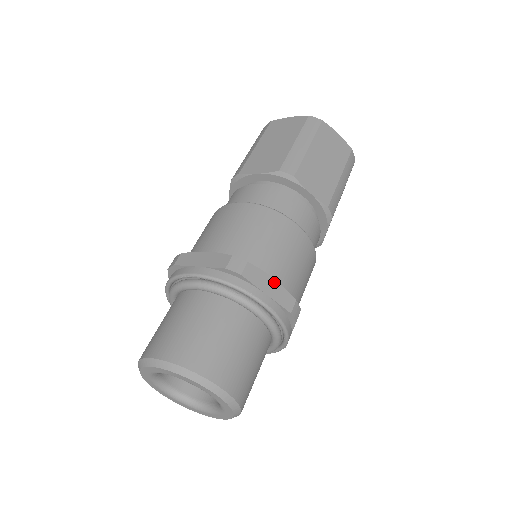
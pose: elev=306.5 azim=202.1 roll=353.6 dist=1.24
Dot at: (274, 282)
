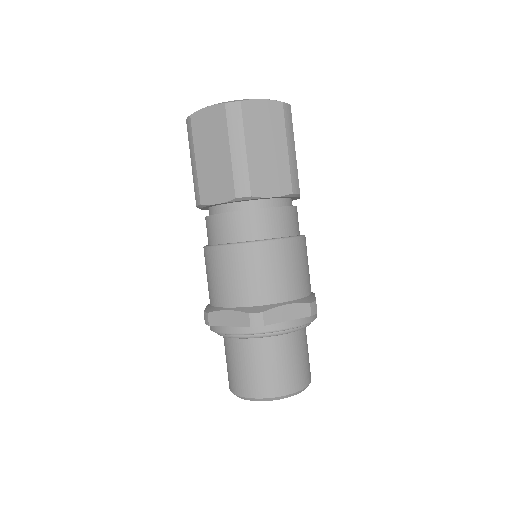
Dot at: (288, 307)
